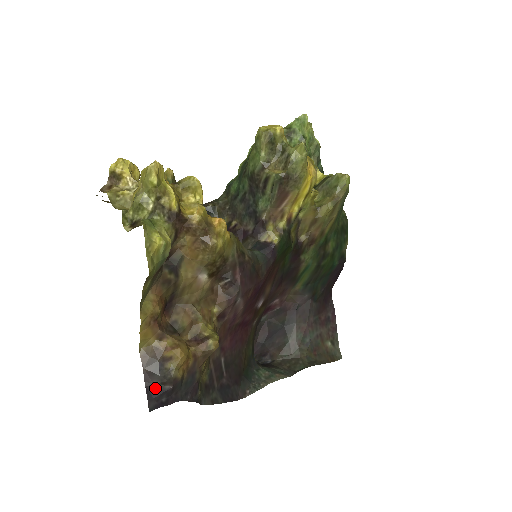
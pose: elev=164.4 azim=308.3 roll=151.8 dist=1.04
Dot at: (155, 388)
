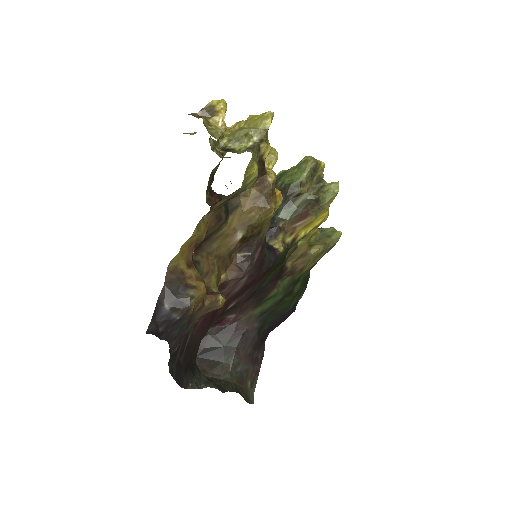
Dot at: (163, 311)
